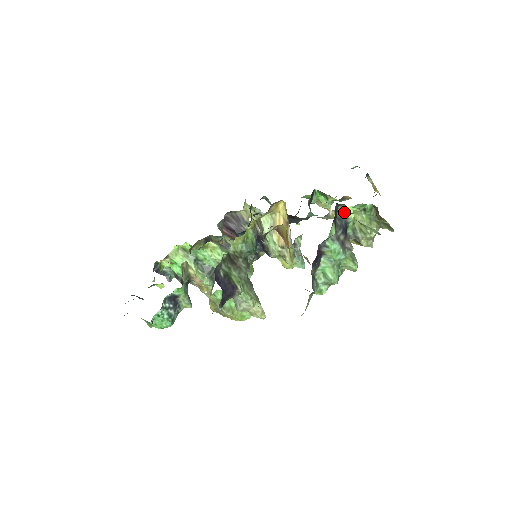
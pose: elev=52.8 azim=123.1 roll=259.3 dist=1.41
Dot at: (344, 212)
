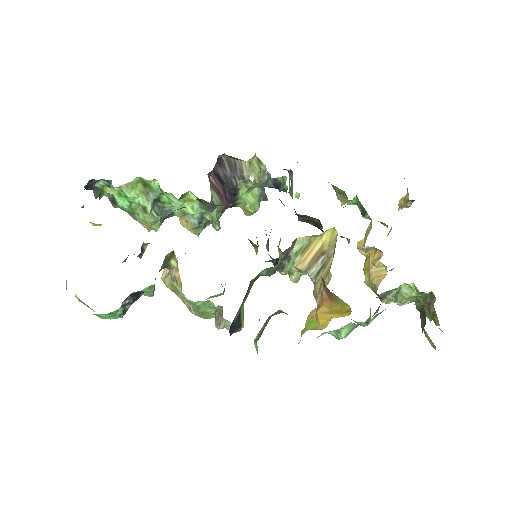
Dot at: (402, 288)
